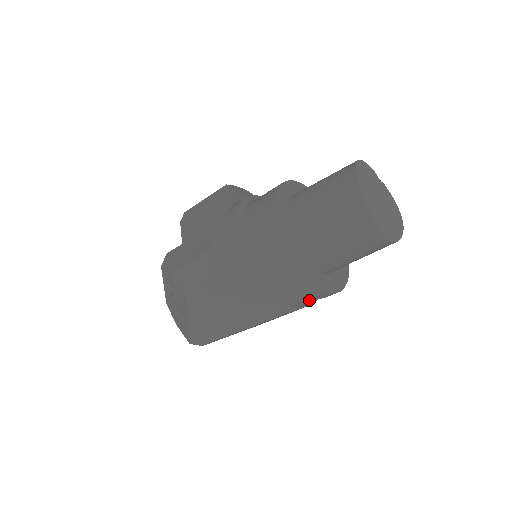
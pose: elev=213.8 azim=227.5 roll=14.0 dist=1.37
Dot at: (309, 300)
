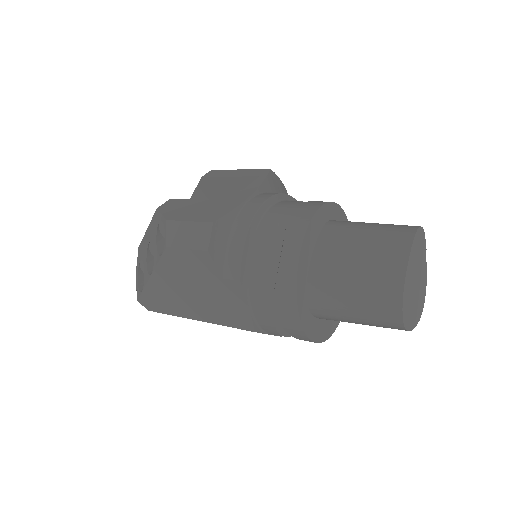
Dot at: (283, 332)
